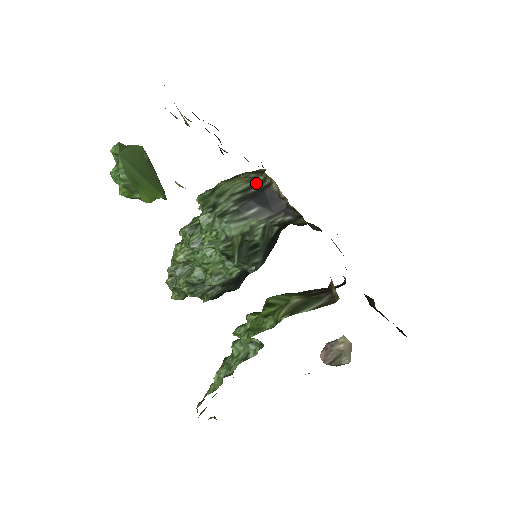
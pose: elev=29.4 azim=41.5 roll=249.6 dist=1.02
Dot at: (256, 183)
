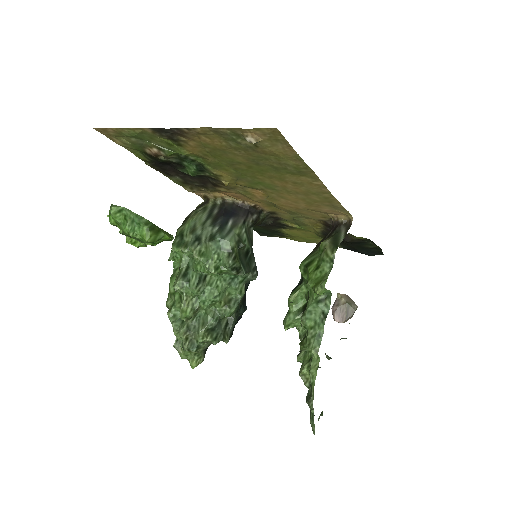
Dot at: (211, 208)
